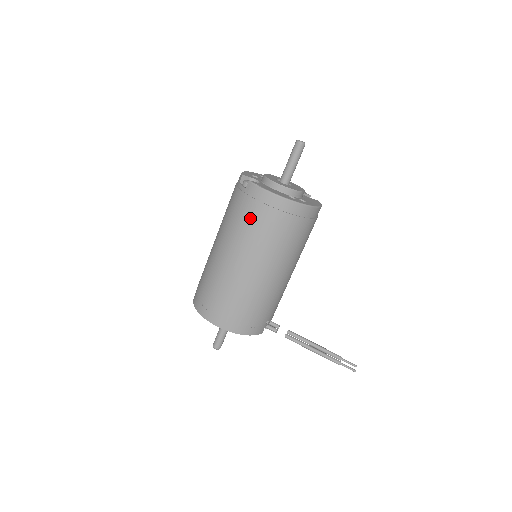
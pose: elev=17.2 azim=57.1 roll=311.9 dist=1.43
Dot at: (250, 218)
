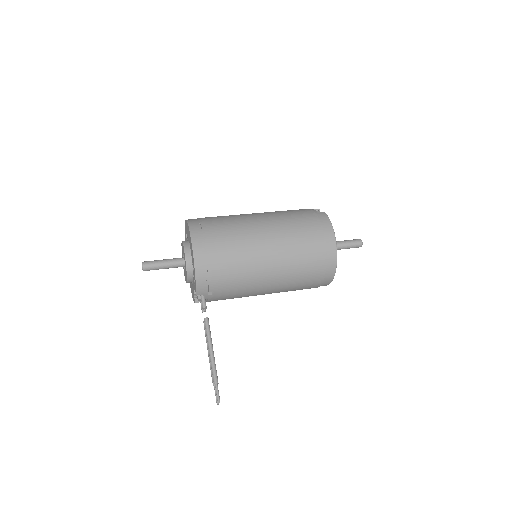
Dot at: (304, 224)
